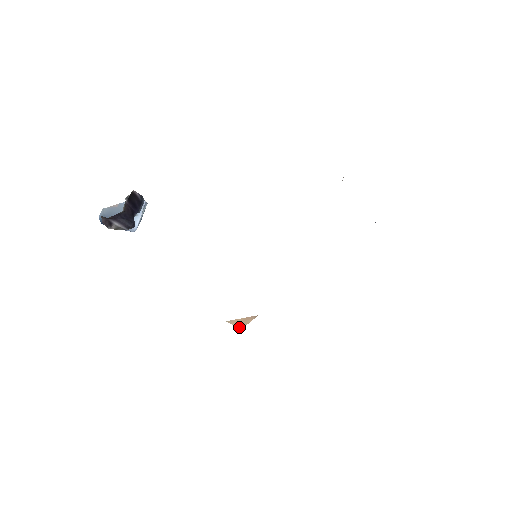
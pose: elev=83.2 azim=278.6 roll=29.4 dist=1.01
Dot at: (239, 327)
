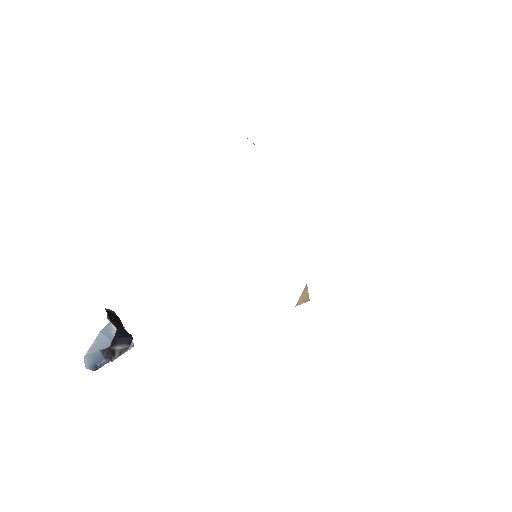
Dot at: (307, 301)
